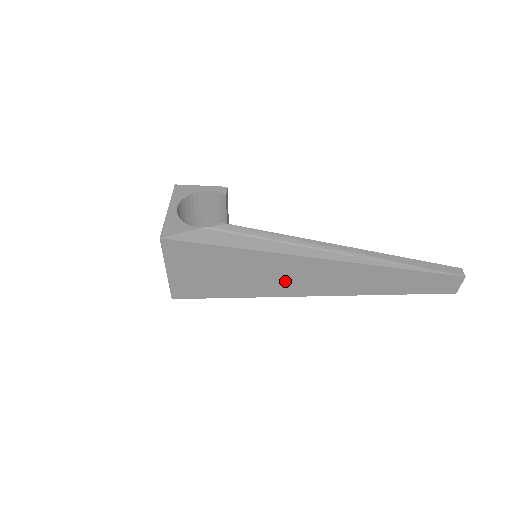
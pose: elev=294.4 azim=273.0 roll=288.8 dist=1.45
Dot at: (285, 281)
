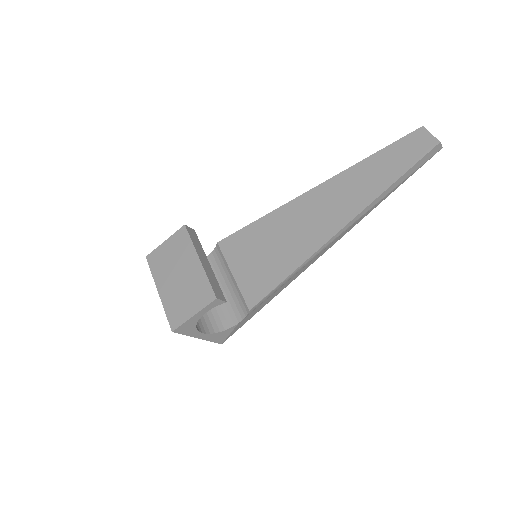
Dot at: occluded
